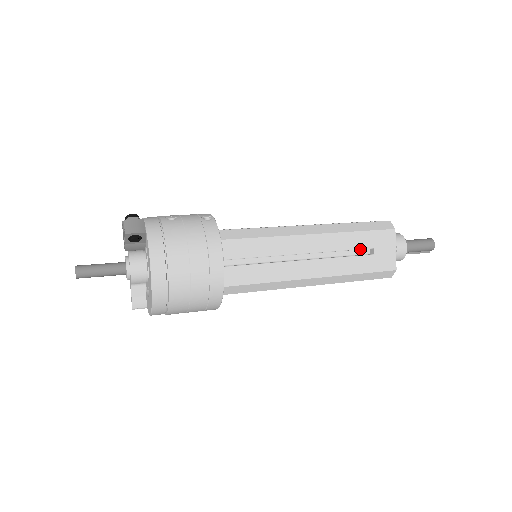
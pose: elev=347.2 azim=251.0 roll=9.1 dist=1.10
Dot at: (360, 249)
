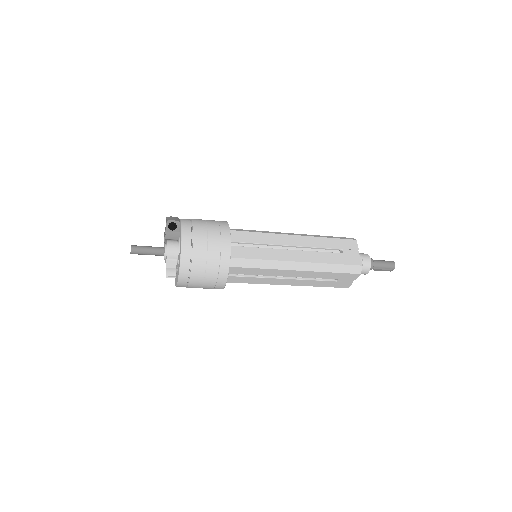
Dot at: (331, 249)
